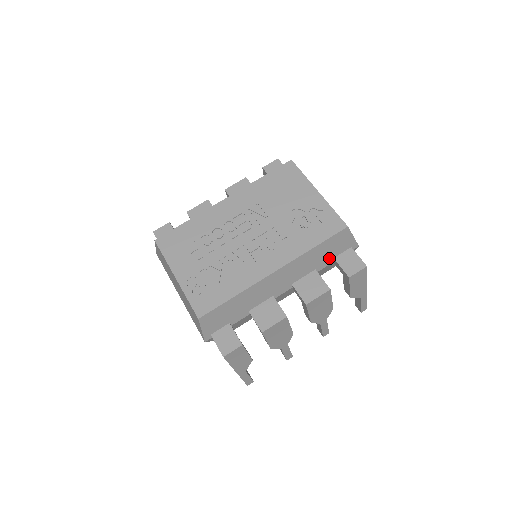
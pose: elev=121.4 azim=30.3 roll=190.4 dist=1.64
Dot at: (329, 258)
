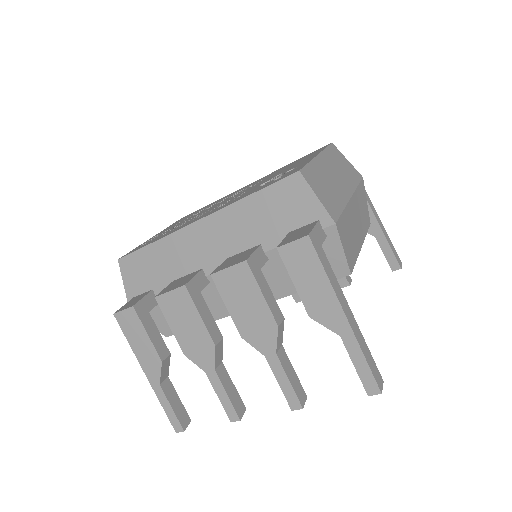
Dot at: (281, 230)
